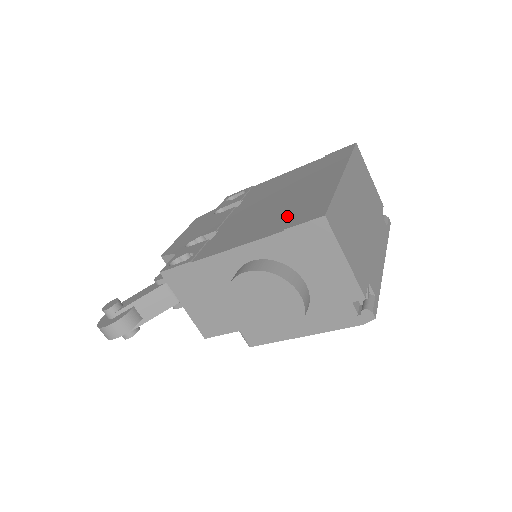
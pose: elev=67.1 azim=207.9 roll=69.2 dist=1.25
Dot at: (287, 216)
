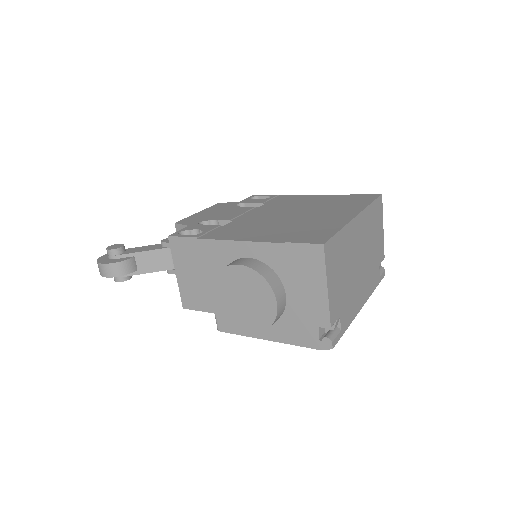
Dot at: (294, 232)
